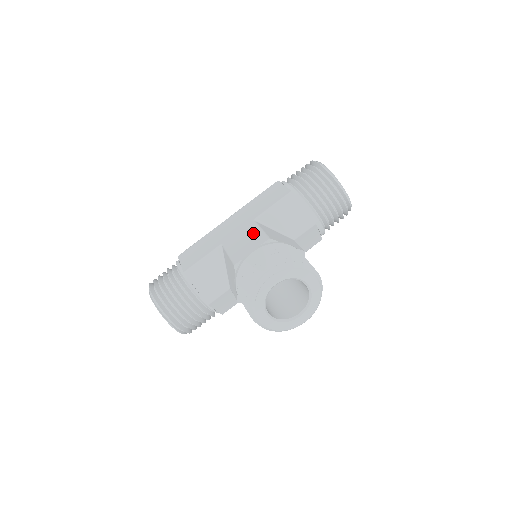
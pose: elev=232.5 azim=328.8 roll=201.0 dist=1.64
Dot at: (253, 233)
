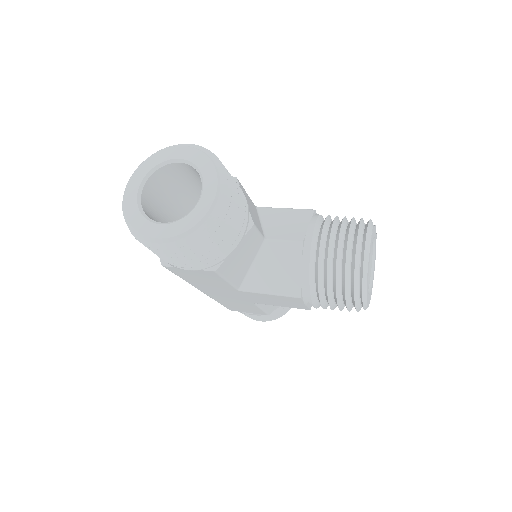
Dot at: occluded
